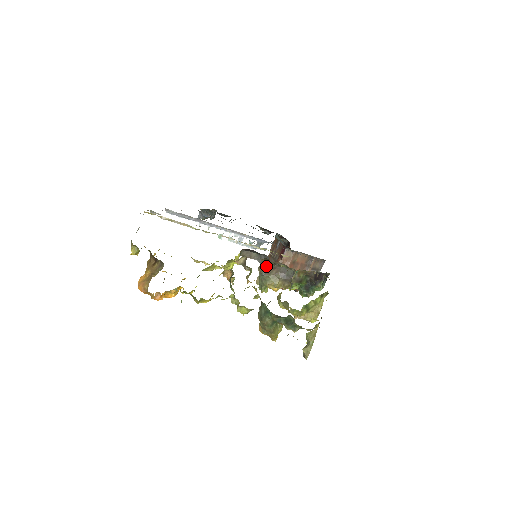
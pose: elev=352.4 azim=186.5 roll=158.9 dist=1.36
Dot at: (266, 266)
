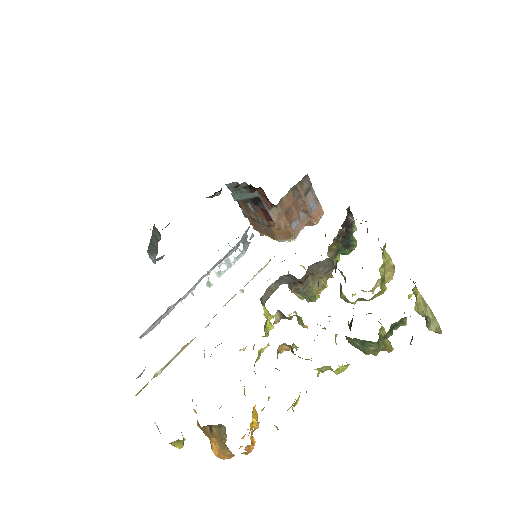
Dot at: (297, 283)
